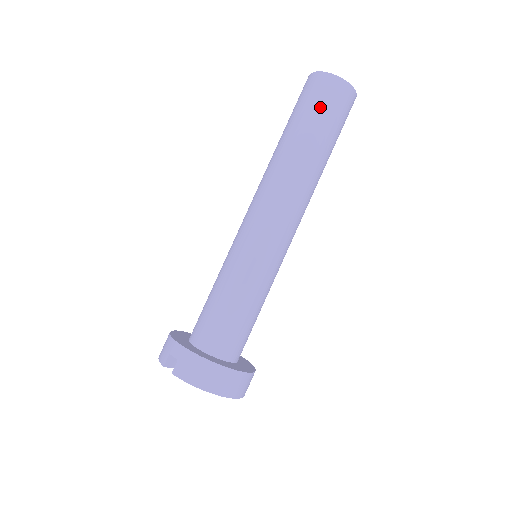
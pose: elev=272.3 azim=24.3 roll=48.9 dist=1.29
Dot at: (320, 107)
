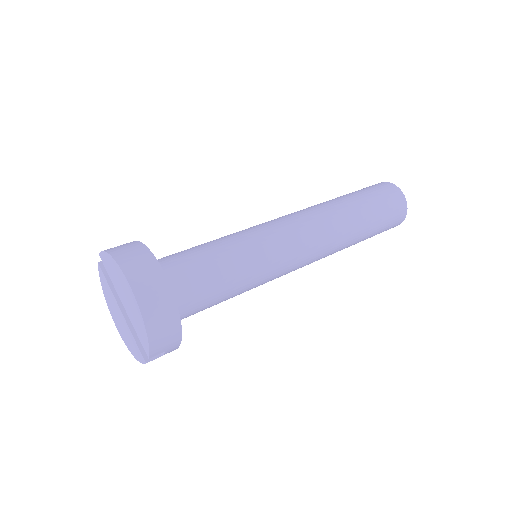
Dot at: (364, 189)
